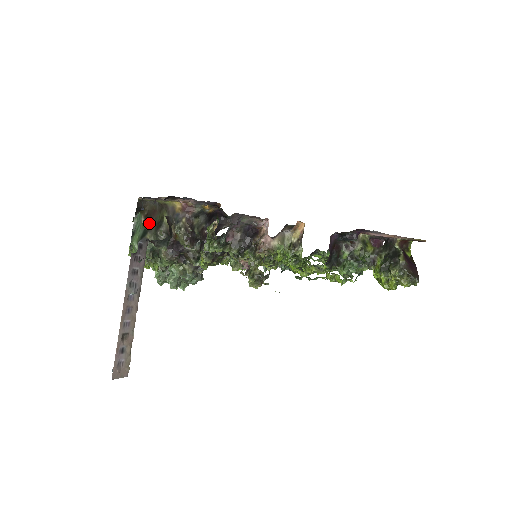
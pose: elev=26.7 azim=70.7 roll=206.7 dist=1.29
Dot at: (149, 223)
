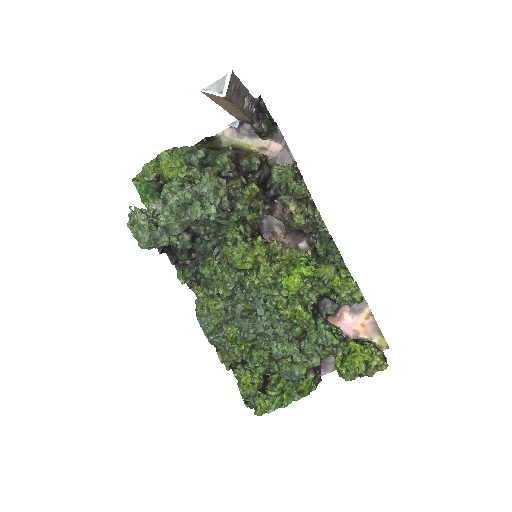
Dot at: (211, 149)
